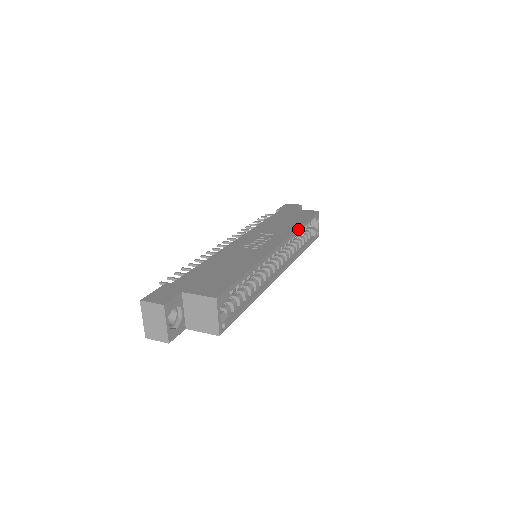
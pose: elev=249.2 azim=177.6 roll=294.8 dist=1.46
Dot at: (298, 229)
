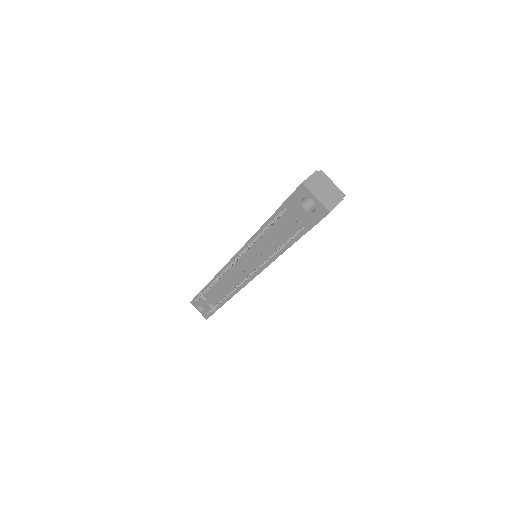
Dot at: occluded
